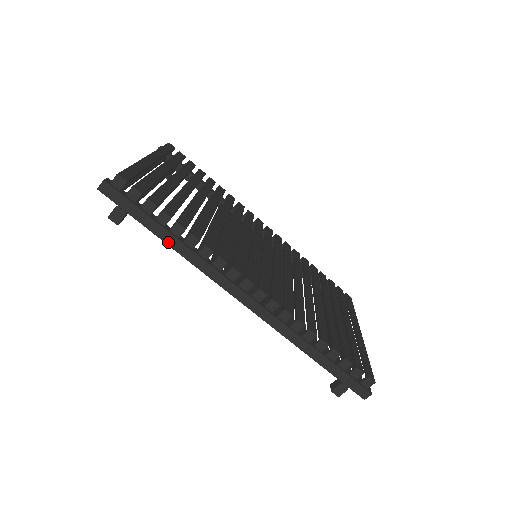
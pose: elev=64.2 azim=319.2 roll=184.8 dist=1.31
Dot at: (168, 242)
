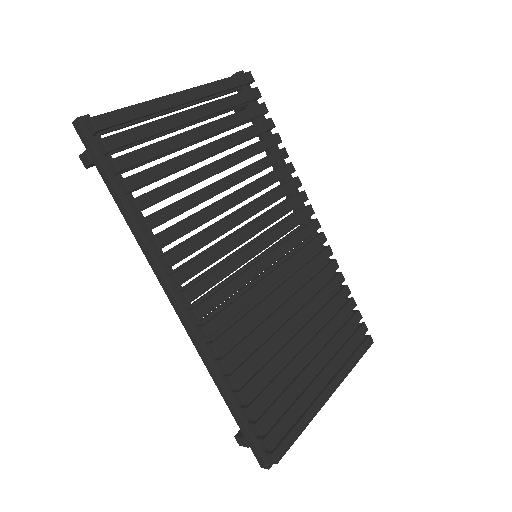
Dot at: (123, 213)
